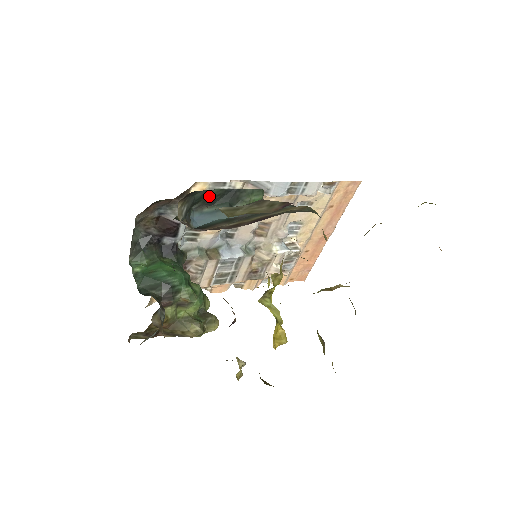
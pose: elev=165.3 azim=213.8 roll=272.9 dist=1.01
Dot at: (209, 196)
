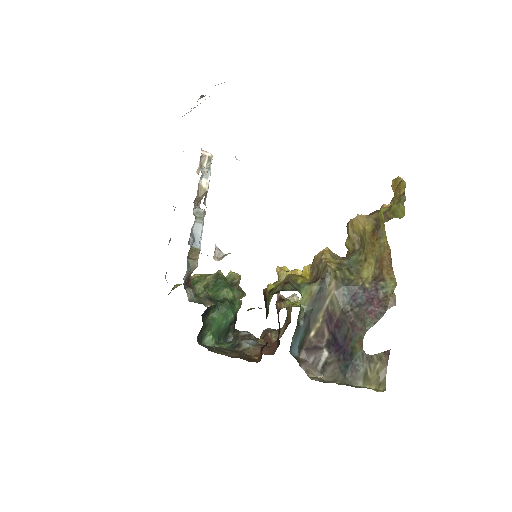
Dot at: occluded
